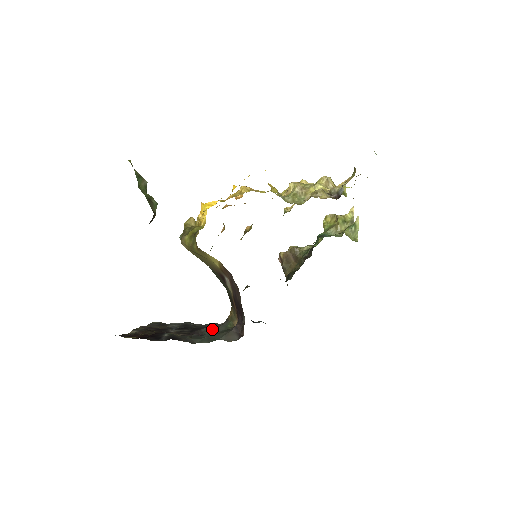
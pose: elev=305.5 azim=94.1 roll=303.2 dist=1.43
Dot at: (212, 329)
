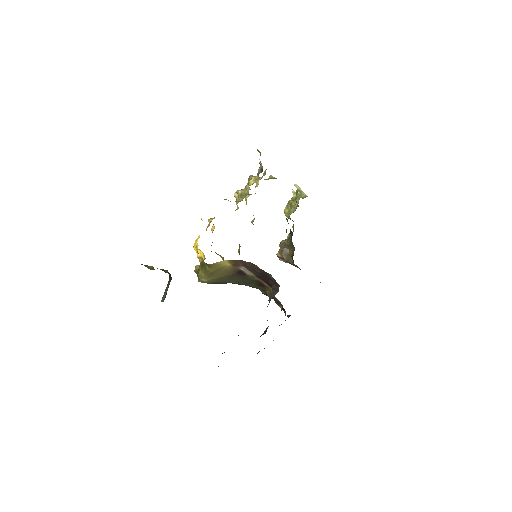
Dot at: occluded
